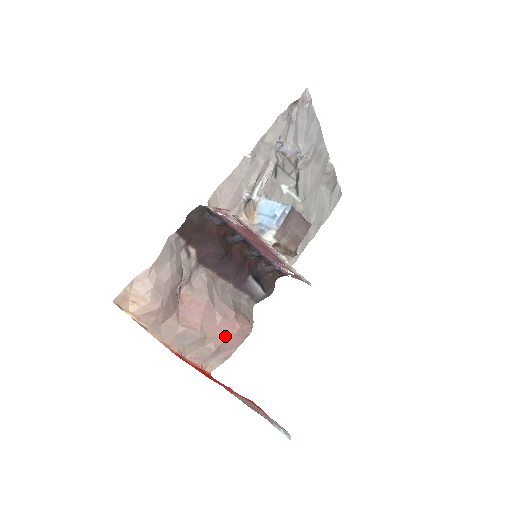
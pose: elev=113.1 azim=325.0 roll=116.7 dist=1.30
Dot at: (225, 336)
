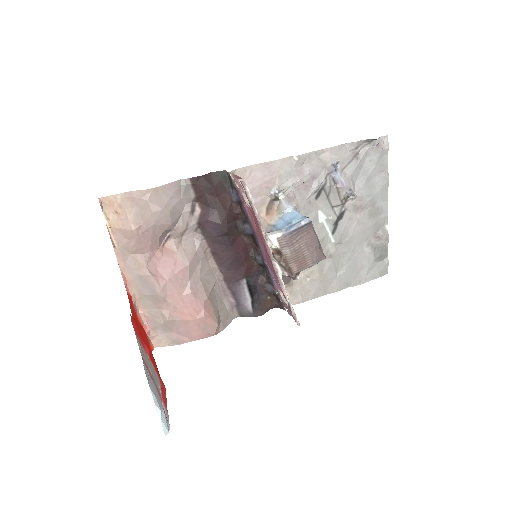
Dot at: (185, 314)
